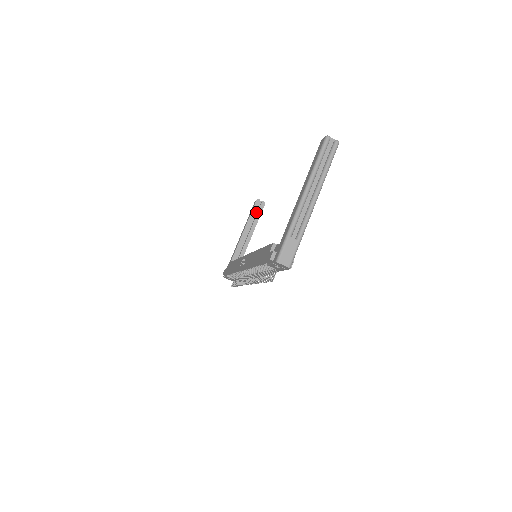
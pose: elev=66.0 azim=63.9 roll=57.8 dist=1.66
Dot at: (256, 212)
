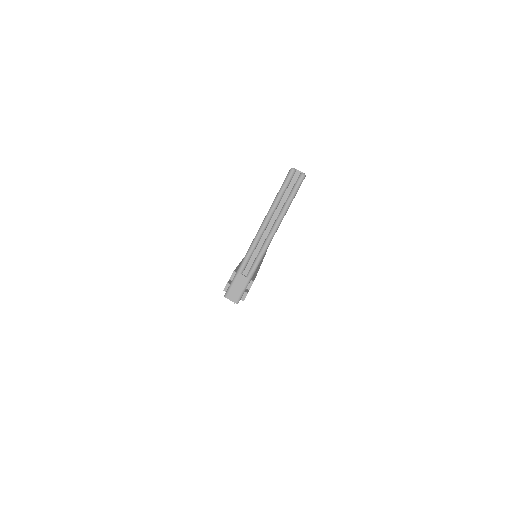
Dot at: occluded
